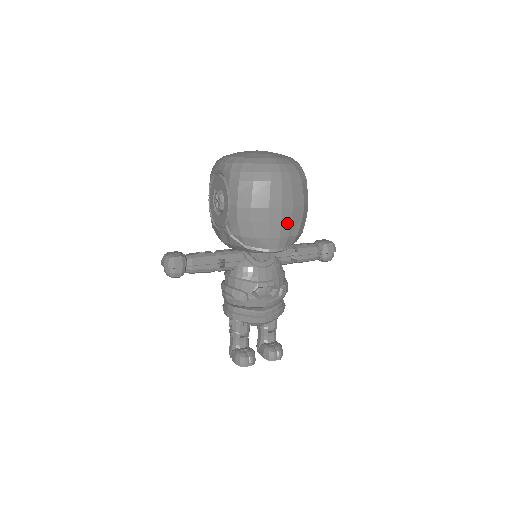
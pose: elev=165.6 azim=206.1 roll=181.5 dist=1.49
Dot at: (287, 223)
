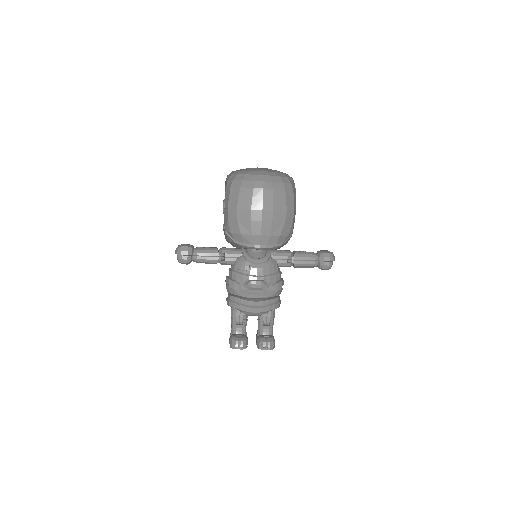
Dot at: (268, 223)
